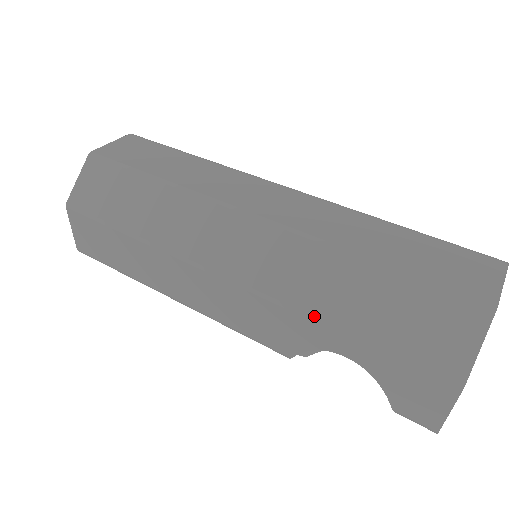
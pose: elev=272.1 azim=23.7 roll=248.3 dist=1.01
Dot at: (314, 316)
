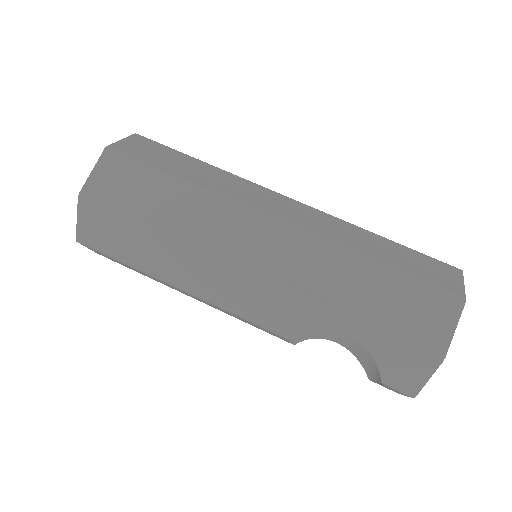
Dot at: (331, 305)
